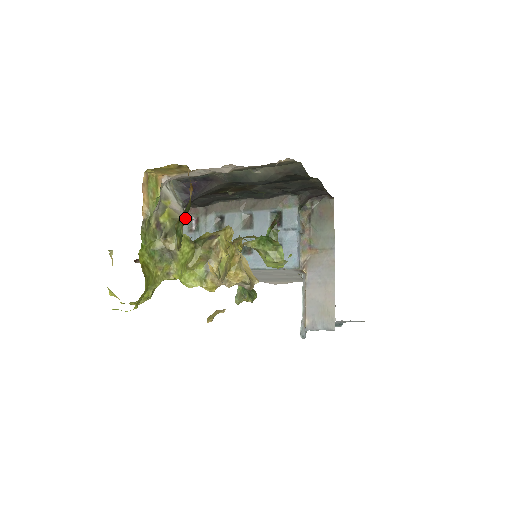
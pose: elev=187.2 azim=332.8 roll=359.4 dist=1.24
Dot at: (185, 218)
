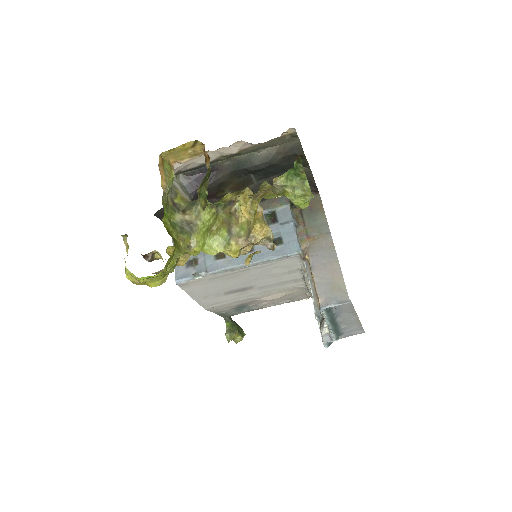
Dot at: (207, 181)
